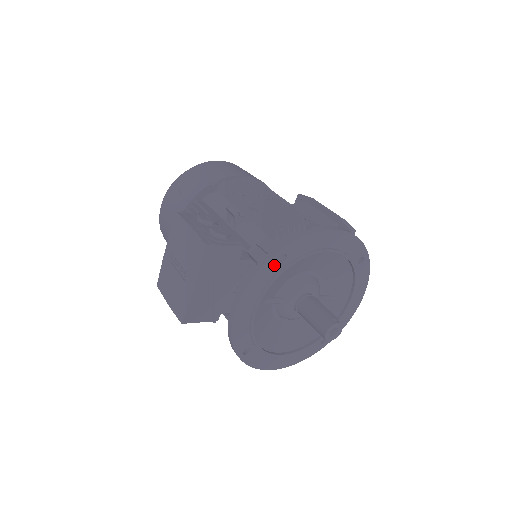
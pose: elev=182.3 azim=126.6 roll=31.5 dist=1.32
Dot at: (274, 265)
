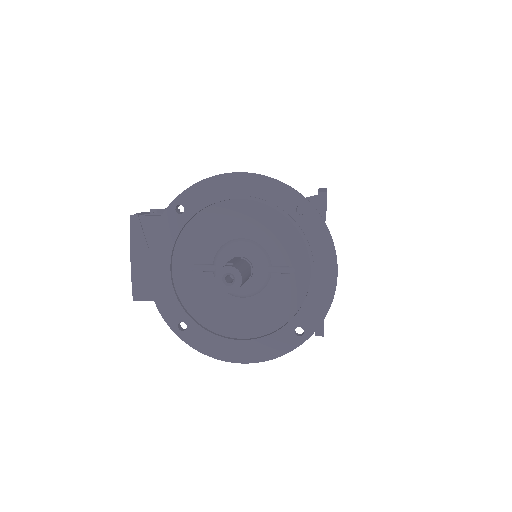
Dot at: (173, 218)
